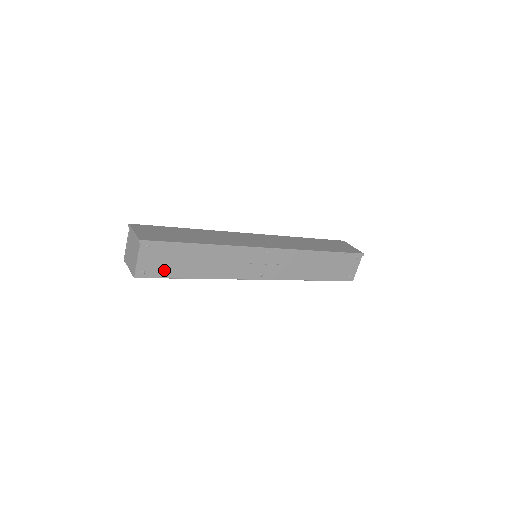
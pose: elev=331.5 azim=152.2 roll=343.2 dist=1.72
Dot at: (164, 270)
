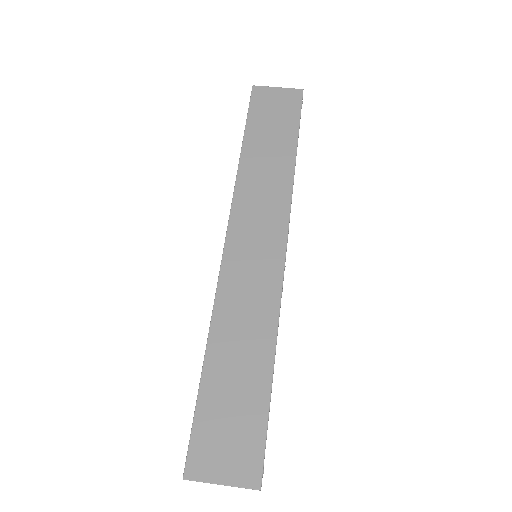
Dot at: occluded
